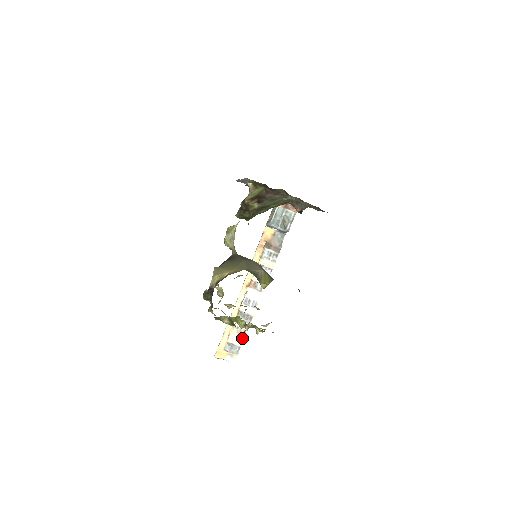
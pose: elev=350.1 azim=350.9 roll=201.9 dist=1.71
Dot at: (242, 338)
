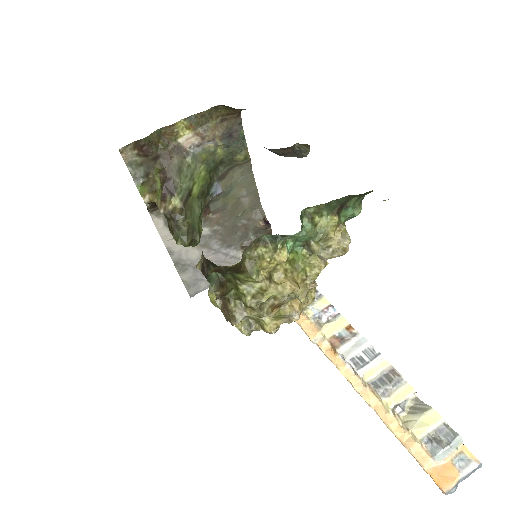
Dot at: (427, 409)
